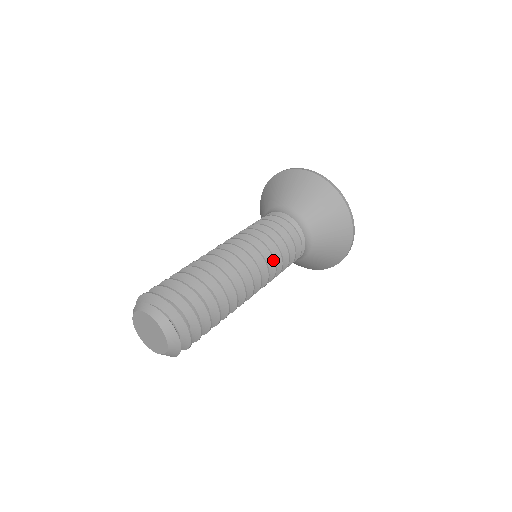
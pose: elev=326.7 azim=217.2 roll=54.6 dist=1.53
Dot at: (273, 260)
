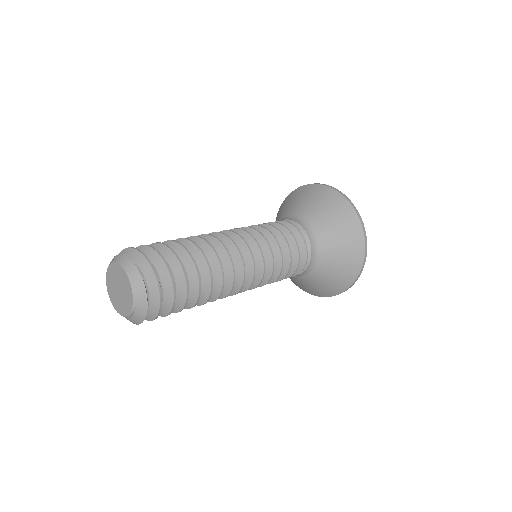
Dot at: (269, 250)
